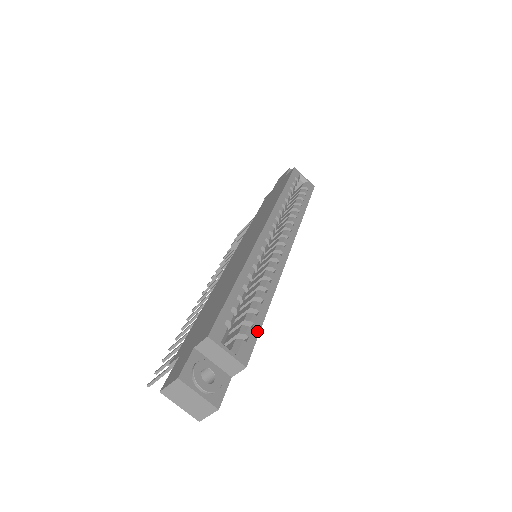
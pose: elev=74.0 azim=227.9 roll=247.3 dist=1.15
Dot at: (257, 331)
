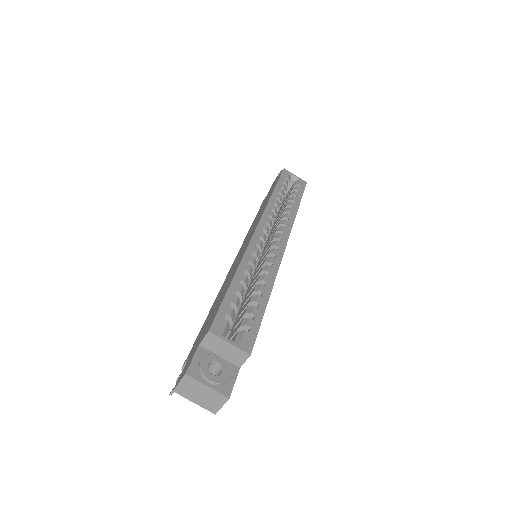
Dot at: (259, 321)
